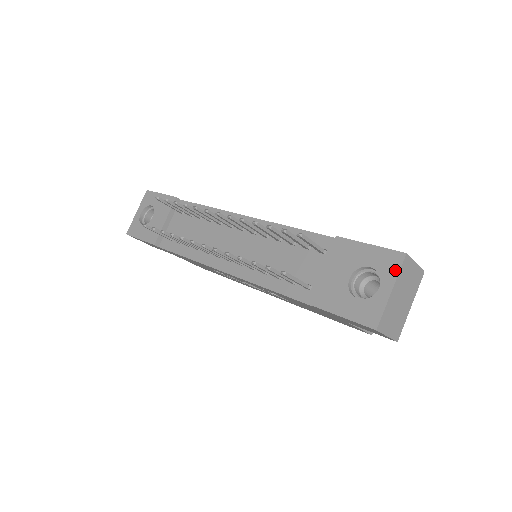
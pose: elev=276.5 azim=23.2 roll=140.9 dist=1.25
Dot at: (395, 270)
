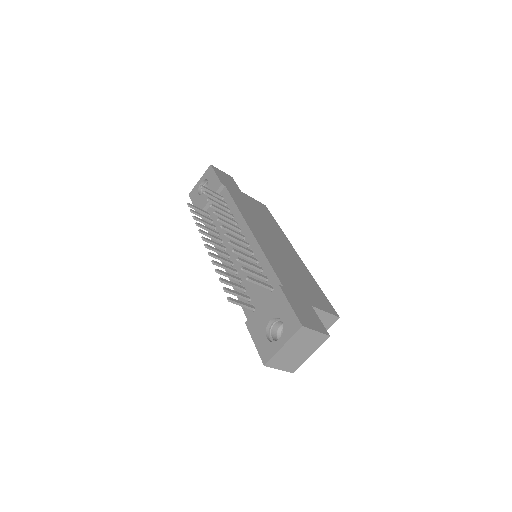
Dot at: (291, 333)
